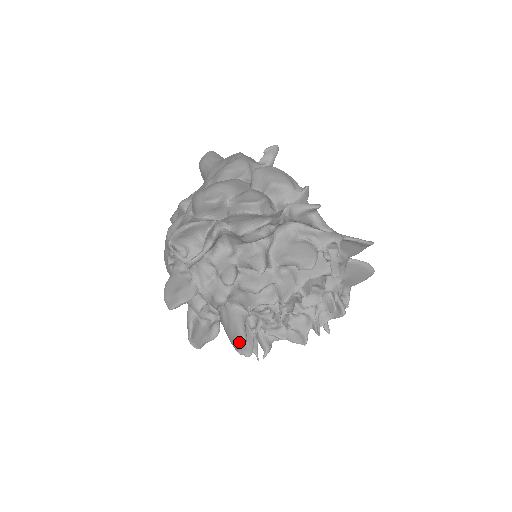
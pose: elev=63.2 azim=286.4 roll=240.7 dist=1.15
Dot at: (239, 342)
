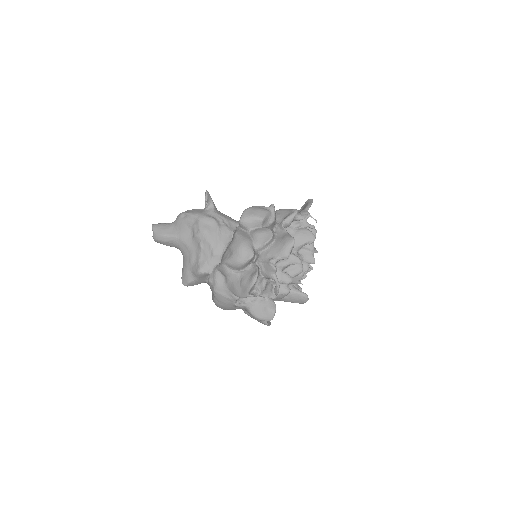
Dot at: (305, 299)
